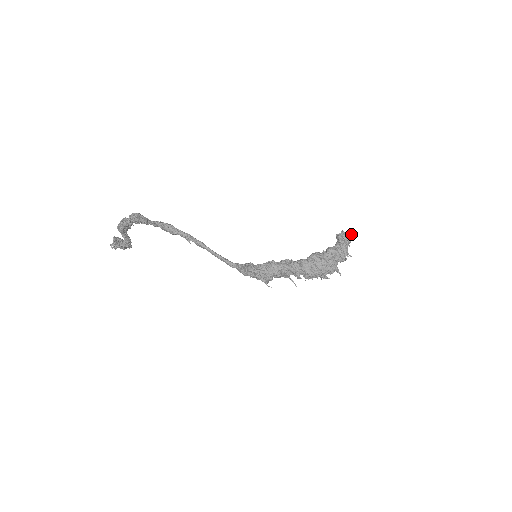
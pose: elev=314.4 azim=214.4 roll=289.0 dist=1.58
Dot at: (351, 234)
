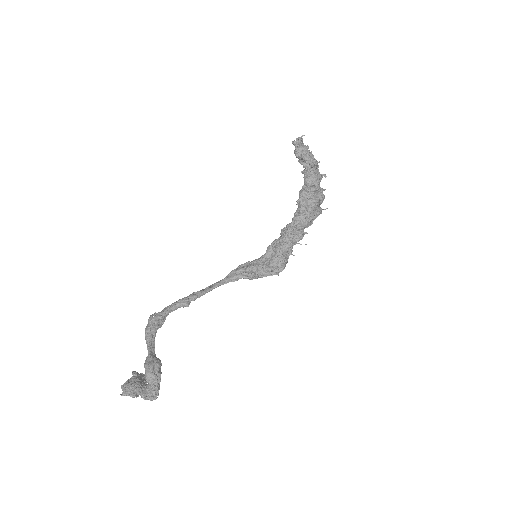
Dot at: occluded
